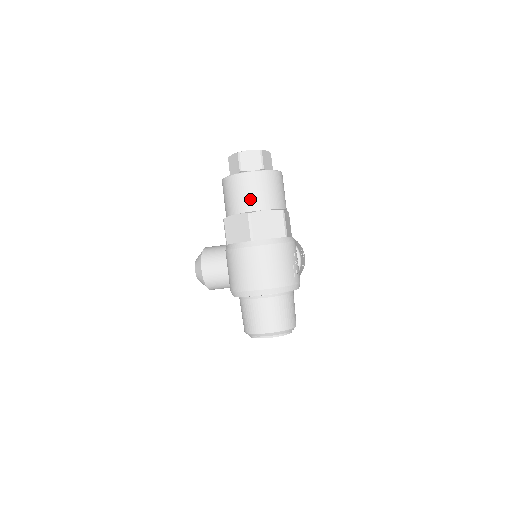
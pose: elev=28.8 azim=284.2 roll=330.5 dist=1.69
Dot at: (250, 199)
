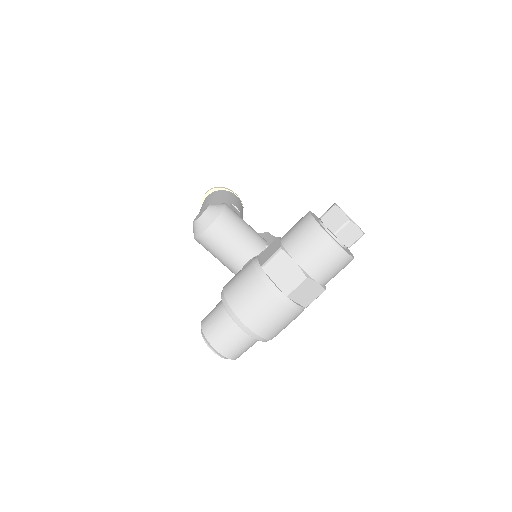
Dot at: (318, 266)
